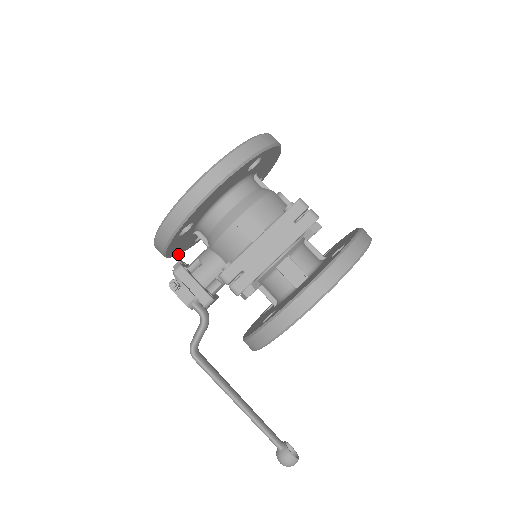
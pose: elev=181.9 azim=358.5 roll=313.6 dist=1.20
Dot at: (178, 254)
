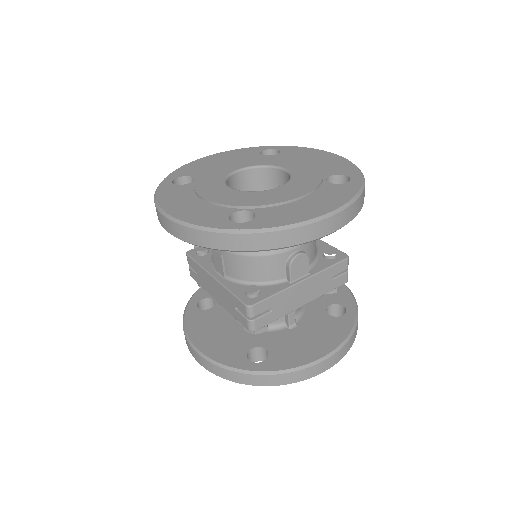
Dot at: occluded
